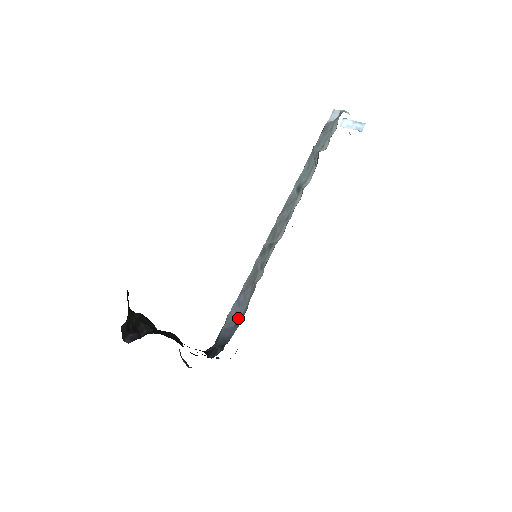
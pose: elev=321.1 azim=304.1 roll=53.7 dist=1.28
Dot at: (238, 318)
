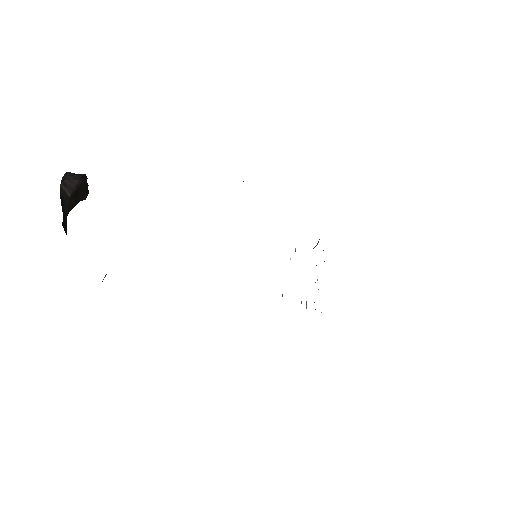
Dot at: occluded
